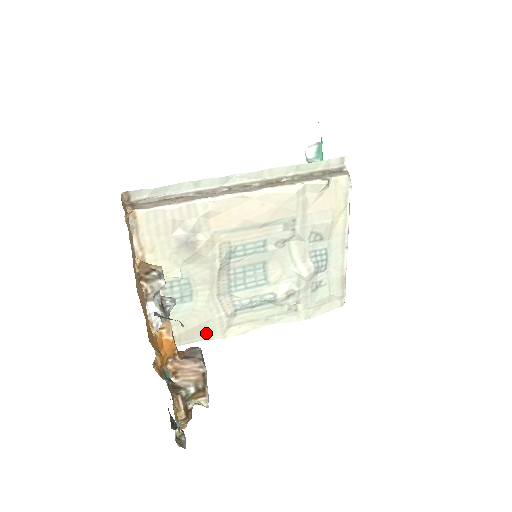
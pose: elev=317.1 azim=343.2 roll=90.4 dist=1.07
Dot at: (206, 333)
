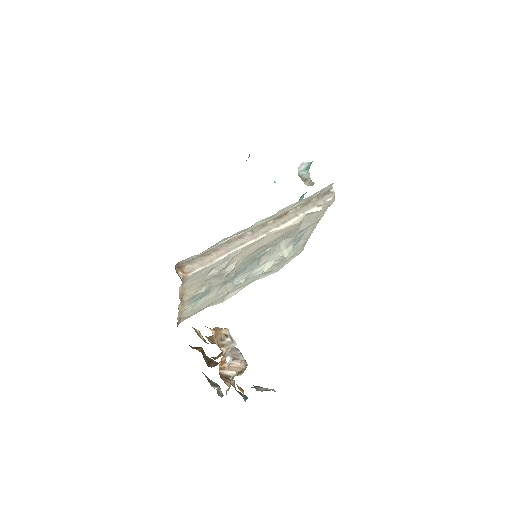
Dot at: (210, 305)
